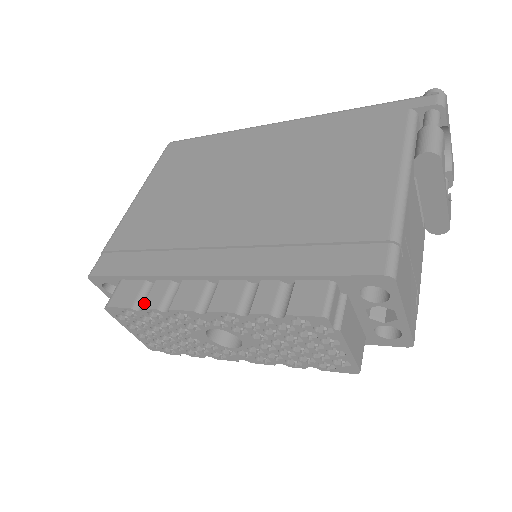
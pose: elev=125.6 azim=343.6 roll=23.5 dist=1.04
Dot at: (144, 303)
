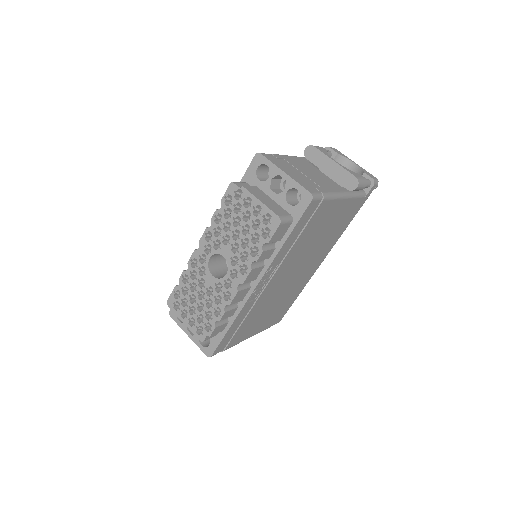
Dot at: (181, 278)
